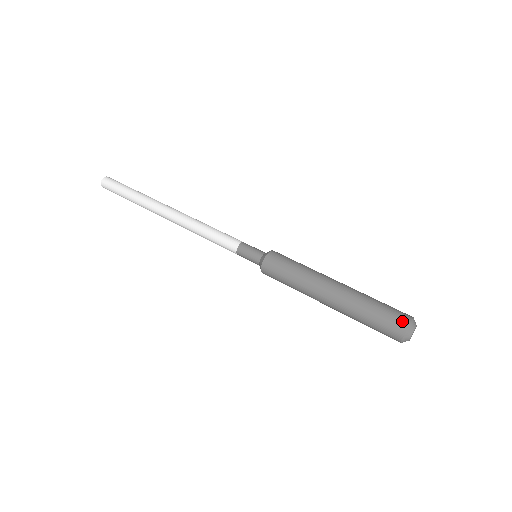
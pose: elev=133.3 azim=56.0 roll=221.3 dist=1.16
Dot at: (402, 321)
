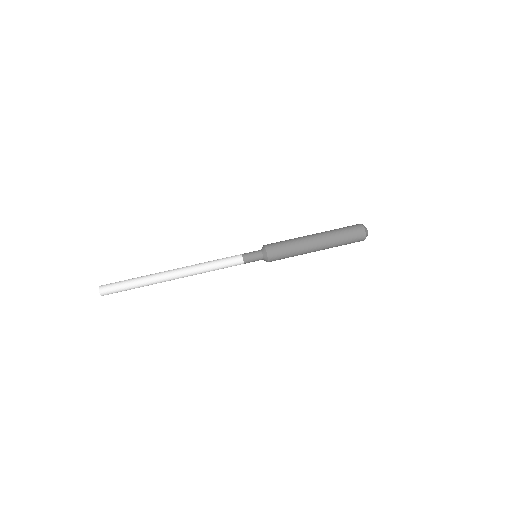
Dot at: (358, 225)
